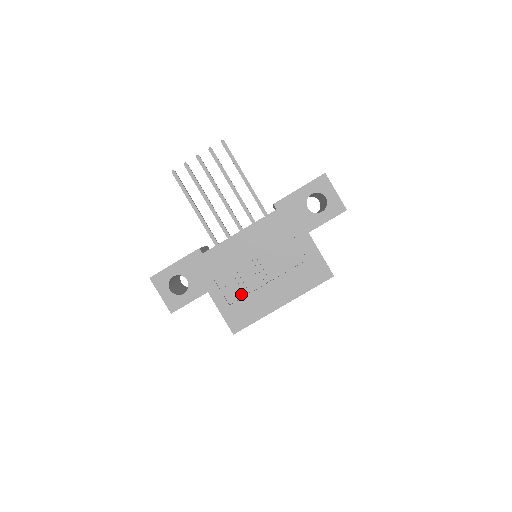
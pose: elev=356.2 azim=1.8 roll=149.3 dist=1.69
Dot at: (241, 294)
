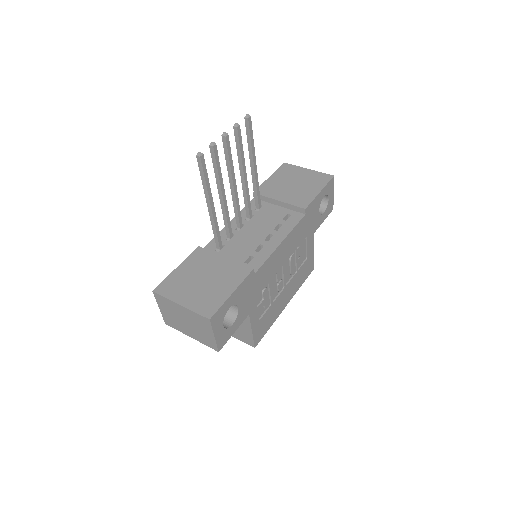
Dot at: (268, 306)
